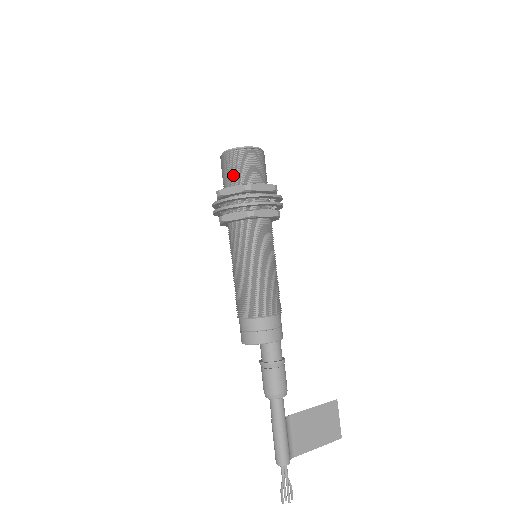
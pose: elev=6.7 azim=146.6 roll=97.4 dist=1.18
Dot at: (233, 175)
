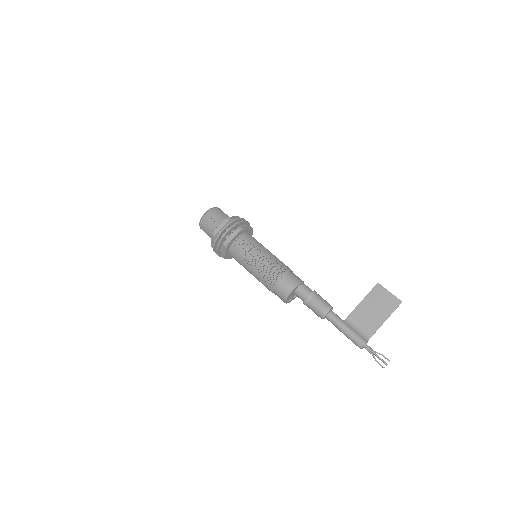
Dot at: (209, 234)
